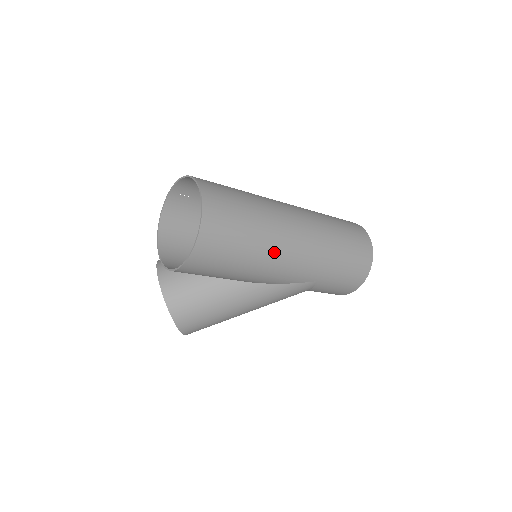
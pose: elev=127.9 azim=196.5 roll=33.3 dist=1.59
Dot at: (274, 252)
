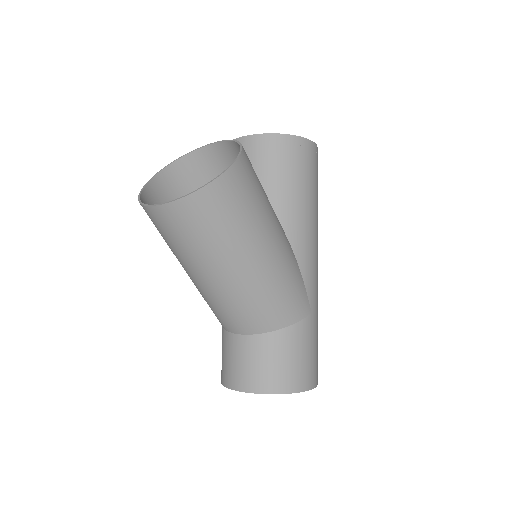
Dot at: (317, 234)
